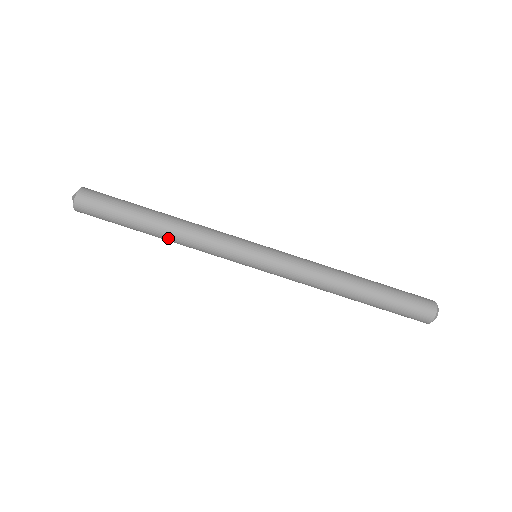
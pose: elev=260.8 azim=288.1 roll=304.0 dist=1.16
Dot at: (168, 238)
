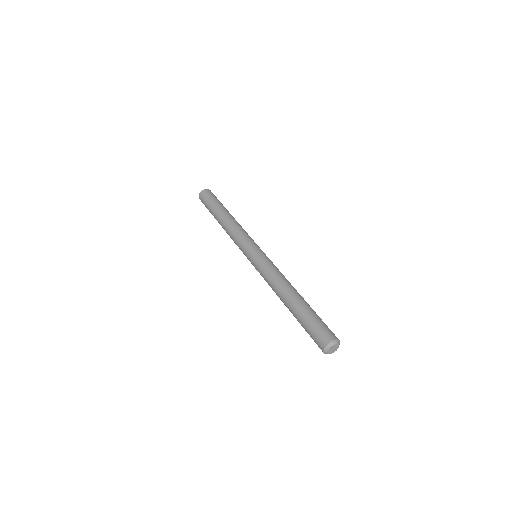
Dot at: (226, 220)
